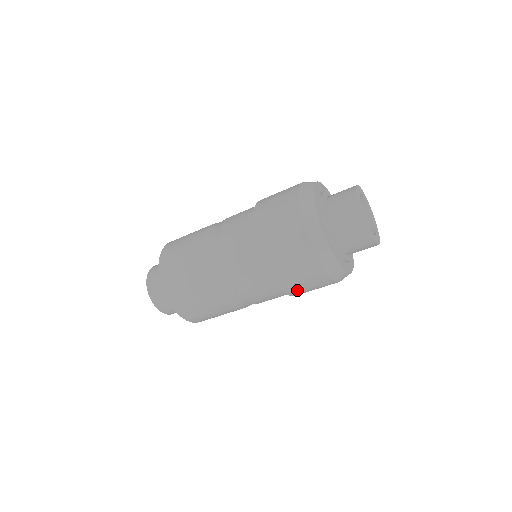
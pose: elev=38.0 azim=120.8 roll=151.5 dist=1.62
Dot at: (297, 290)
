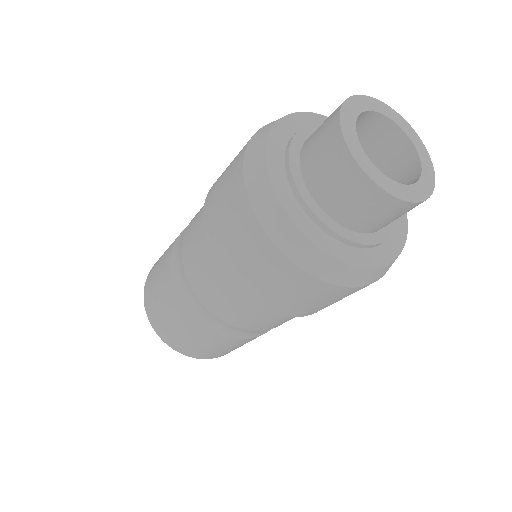
Dot at: occluded
